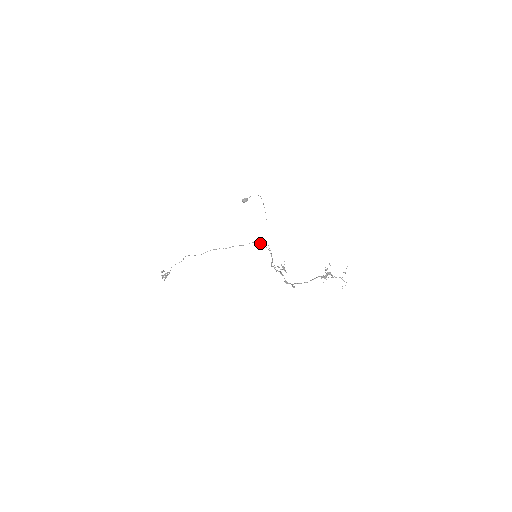
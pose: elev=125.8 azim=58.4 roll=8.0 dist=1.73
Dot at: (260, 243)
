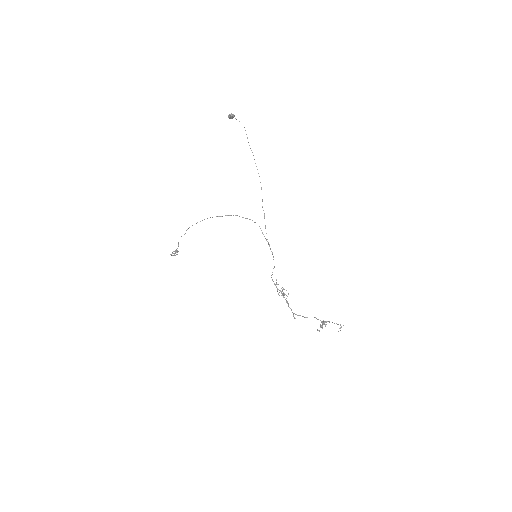
Dot at: occluded
